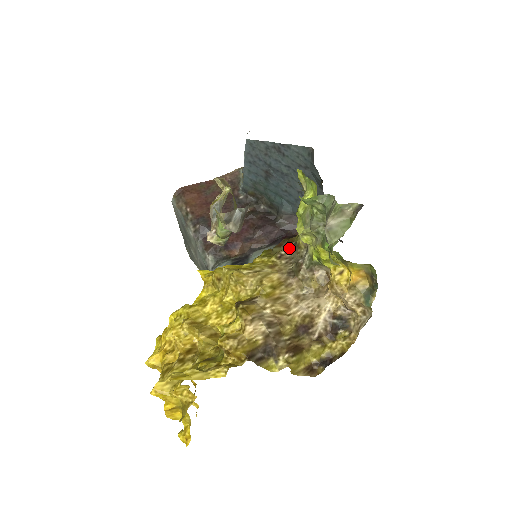
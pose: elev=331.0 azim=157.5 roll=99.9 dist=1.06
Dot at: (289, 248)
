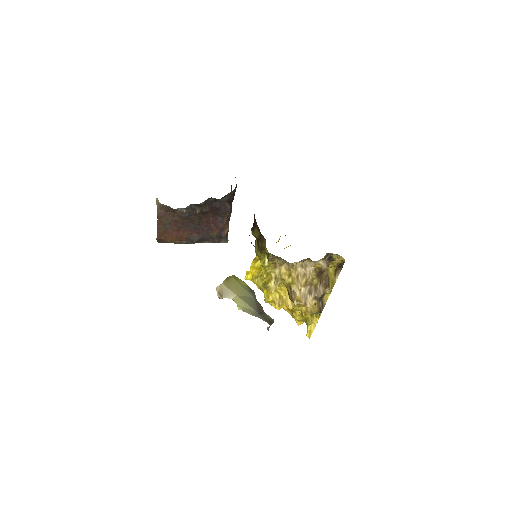
Dot at: occluded
